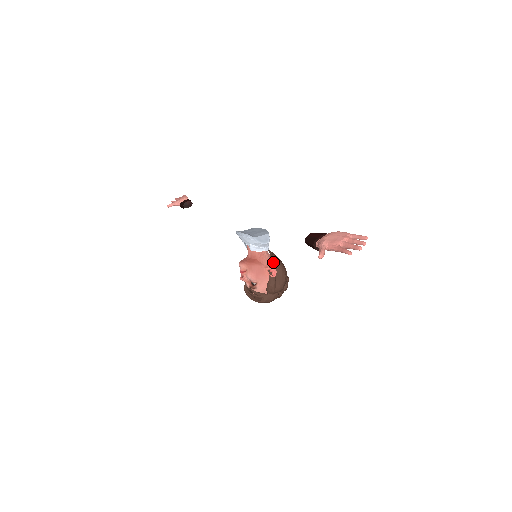
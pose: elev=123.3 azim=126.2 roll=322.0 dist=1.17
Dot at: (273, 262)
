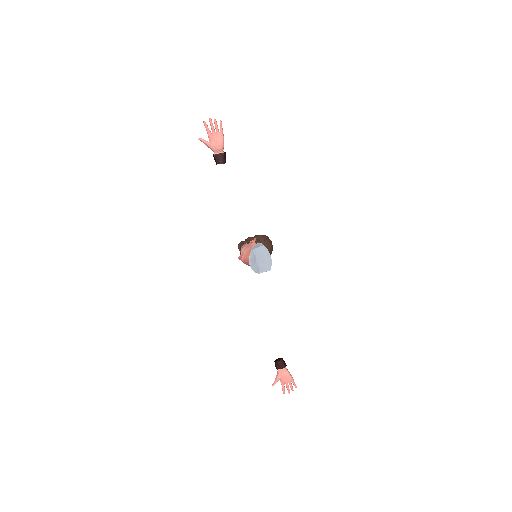
Dot at: occluded
